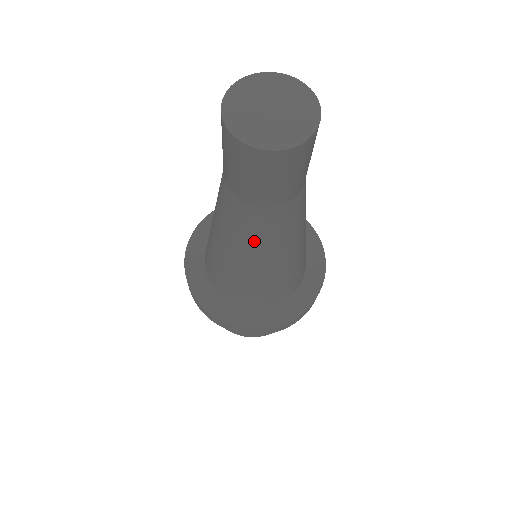
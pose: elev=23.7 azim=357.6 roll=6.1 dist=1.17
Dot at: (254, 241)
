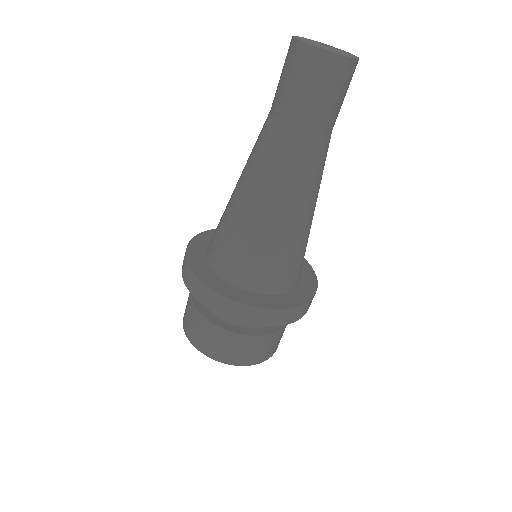
Dot at: (316, 180)
